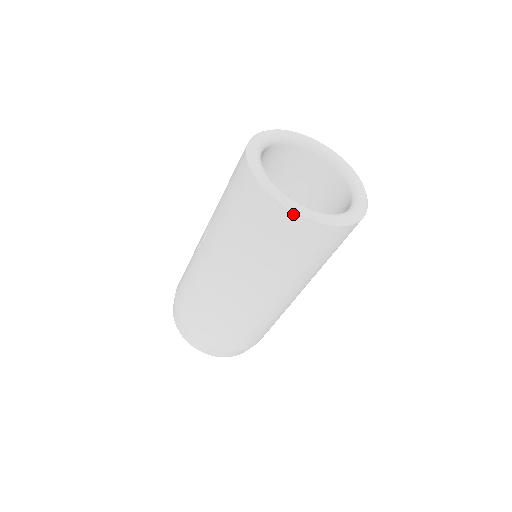
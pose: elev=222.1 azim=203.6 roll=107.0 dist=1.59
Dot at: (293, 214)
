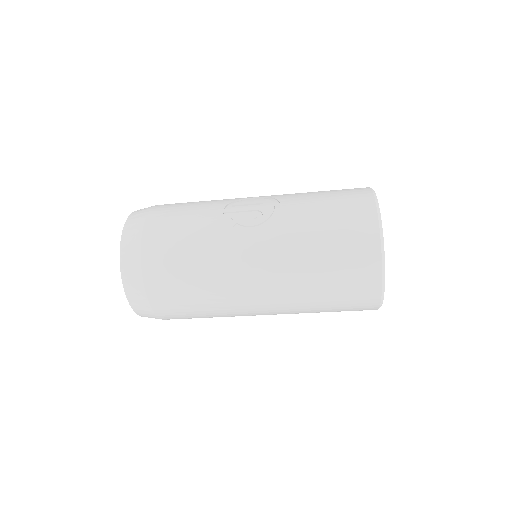
Dot at: (379, 294)
